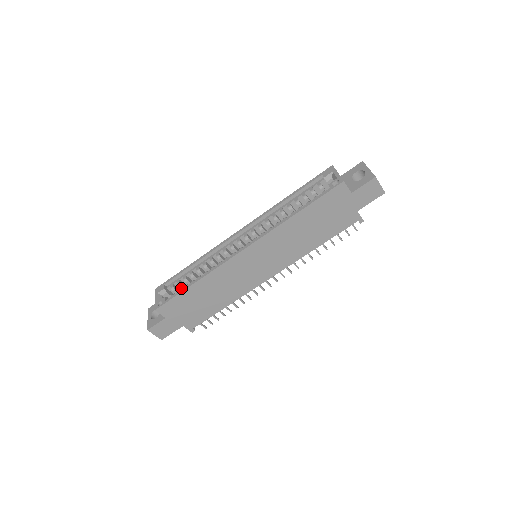
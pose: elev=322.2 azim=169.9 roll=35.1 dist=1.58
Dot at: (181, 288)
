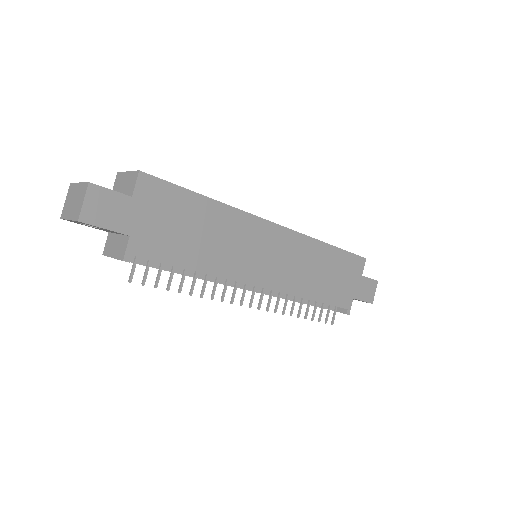
Dot at: occluded
